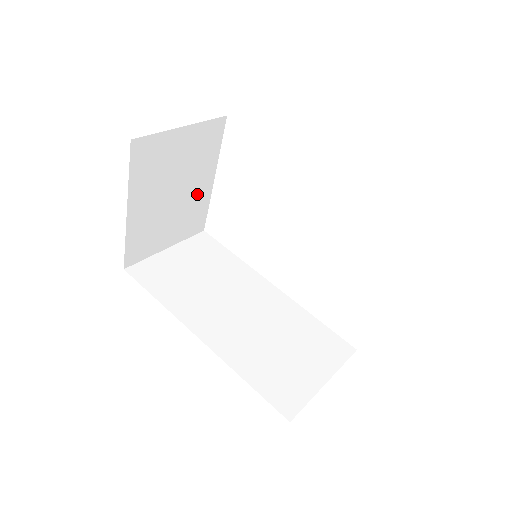
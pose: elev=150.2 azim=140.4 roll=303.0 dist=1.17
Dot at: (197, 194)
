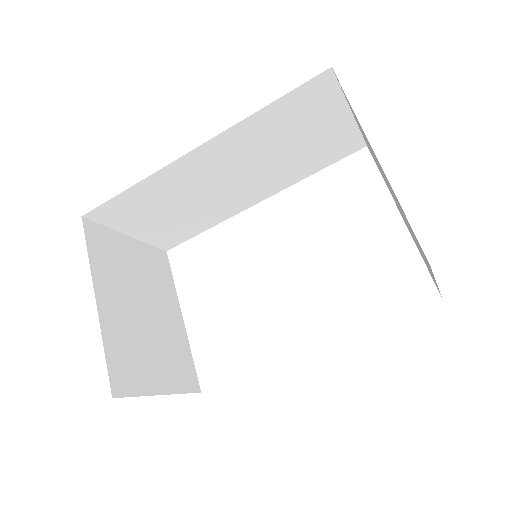
Dot at: (171, 328)
